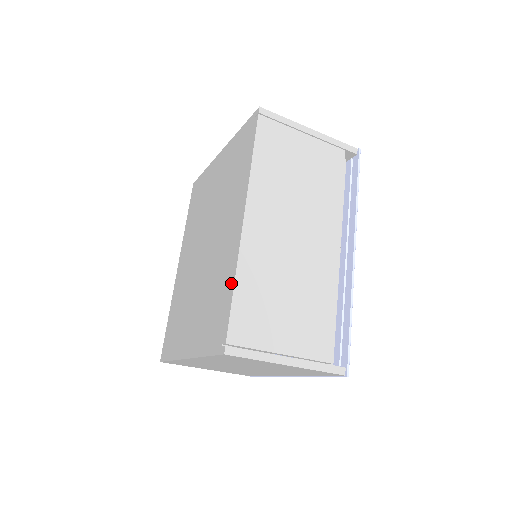
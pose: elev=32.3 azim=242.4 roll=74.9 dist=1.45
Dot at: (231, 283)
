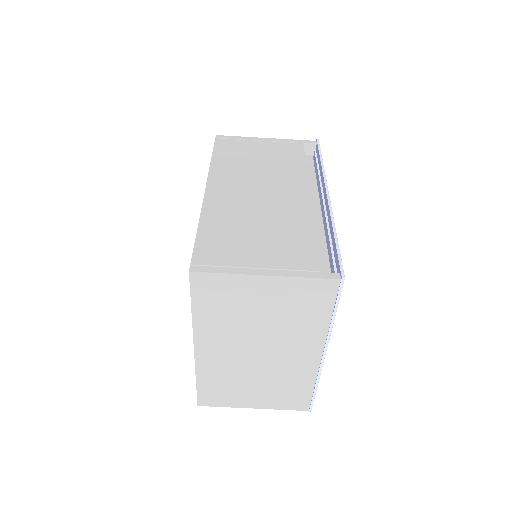
Dot at: occluded
